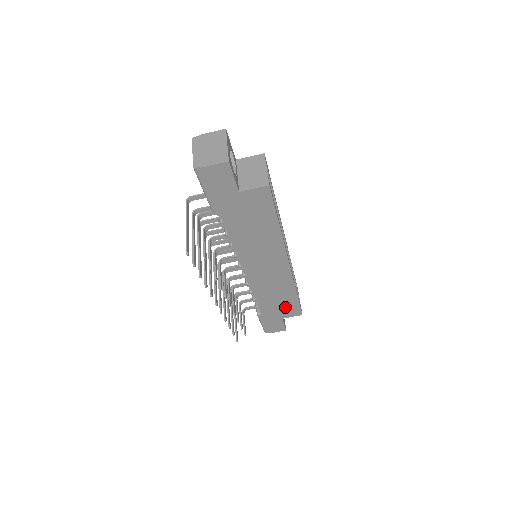
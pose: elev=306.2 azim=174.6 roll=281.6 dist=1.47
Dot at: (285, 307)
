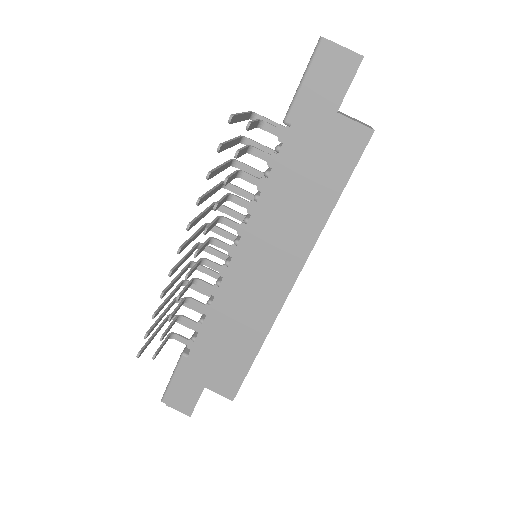
Dot at: (225, 366)
